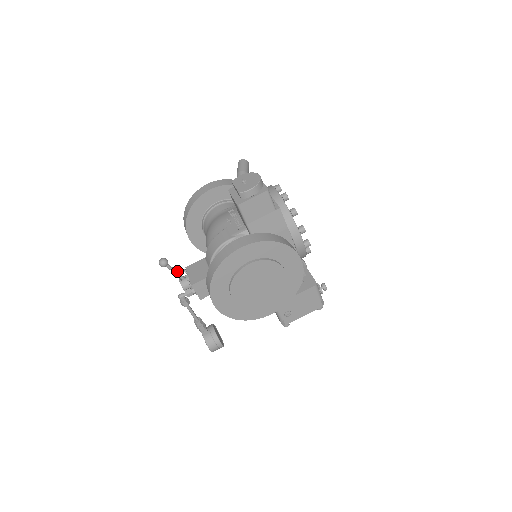
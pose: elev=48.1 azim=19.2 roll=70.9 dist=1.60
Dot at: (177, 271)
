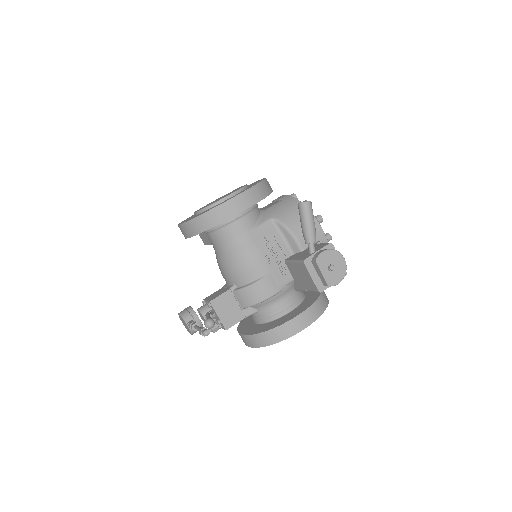
Dot at: occluded
